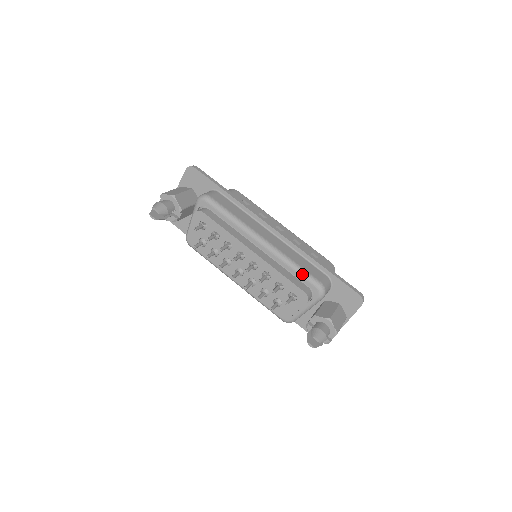
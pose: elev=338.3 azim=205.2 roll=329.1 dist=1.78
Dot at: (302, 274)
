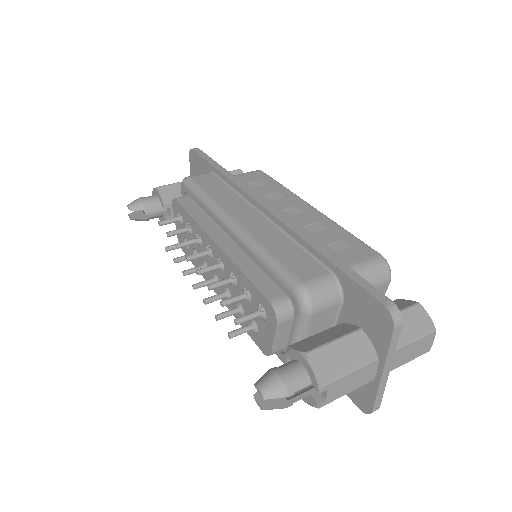
Dot at: (273, 270)
